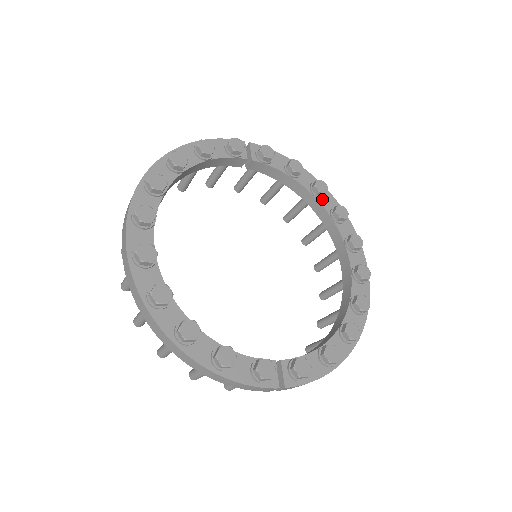
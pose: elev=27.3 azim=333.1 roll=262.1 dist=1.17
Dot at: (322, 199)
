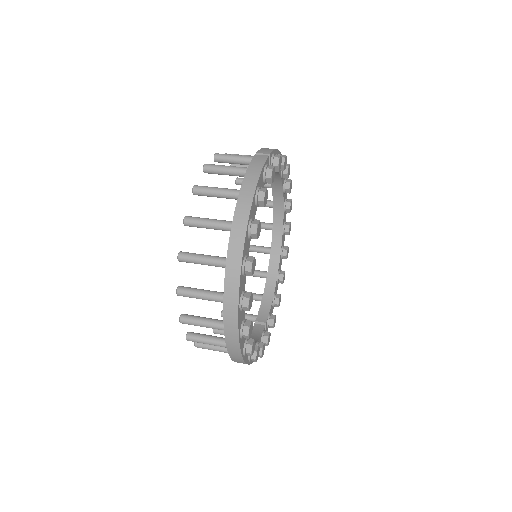
Dot at: occluded
